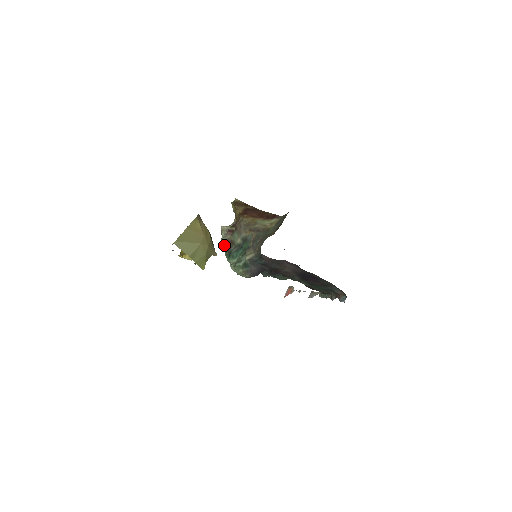
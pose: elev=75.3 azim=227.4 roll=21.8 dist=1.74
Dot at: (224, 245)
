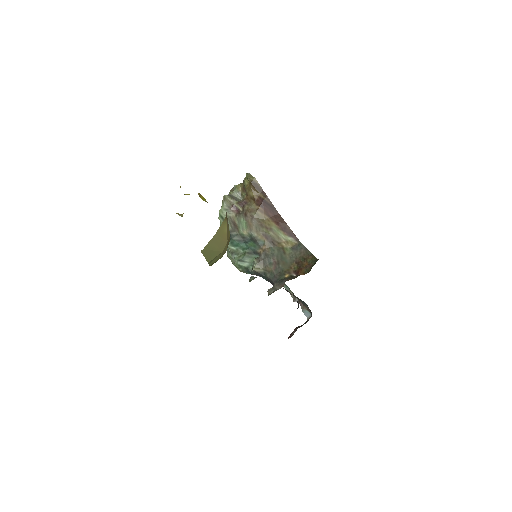
Dot at: occluded
